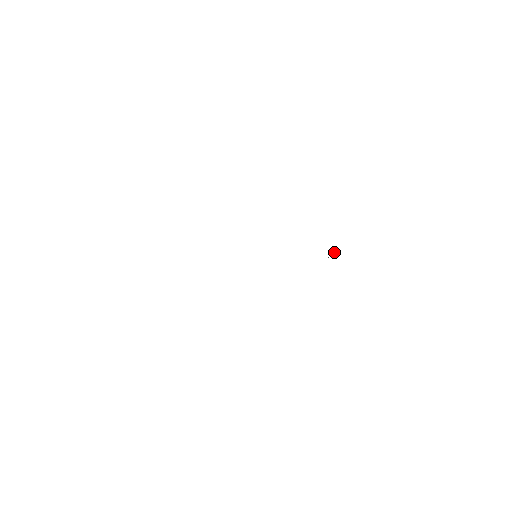
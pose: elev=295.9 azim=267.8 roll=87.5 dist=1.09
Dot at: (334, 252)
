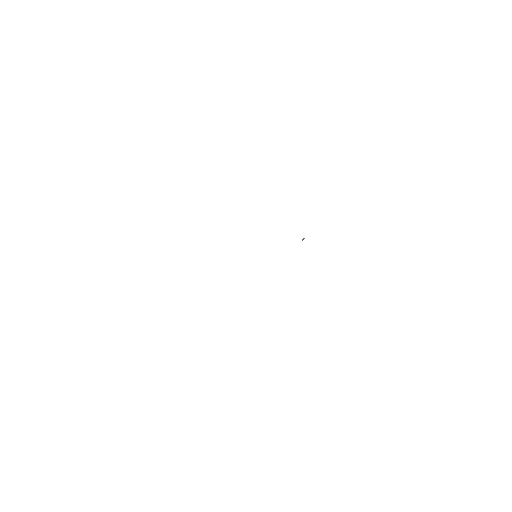
Dot at: (303, 239)
